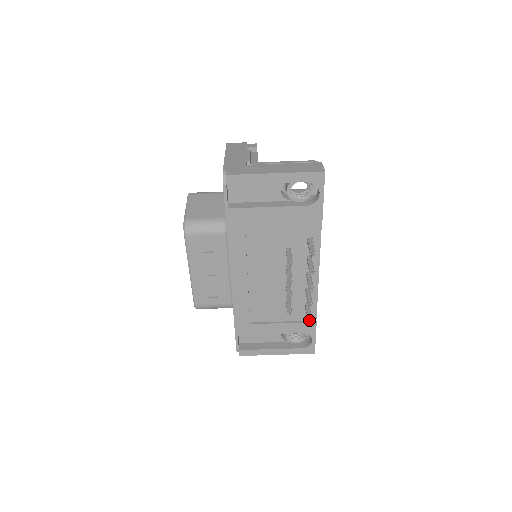
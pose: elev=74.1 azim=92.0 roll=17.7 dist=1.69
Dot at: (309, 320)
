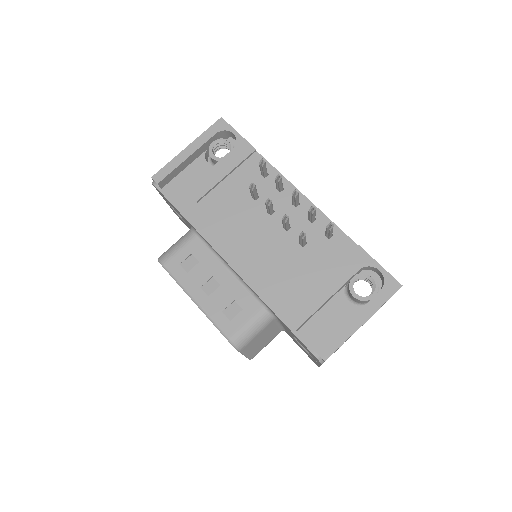
Dot at: (331, 228)
